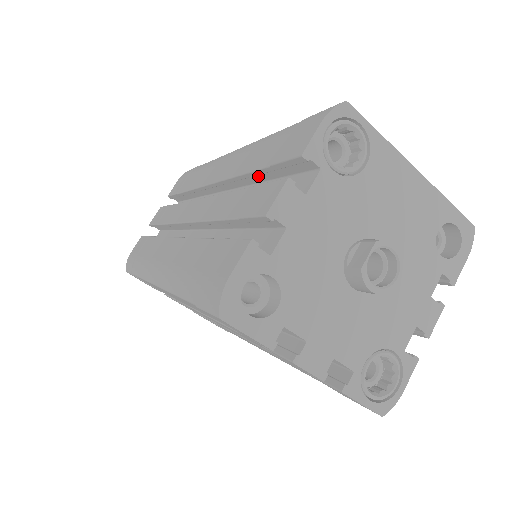
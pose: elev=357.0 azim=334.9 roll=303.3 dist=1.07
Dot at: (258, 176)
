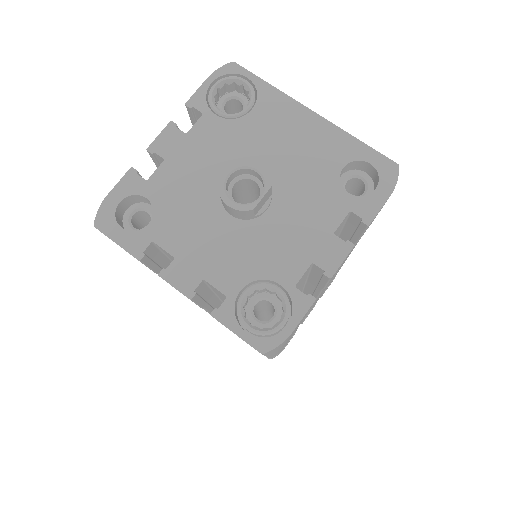
Dot at: occluded
